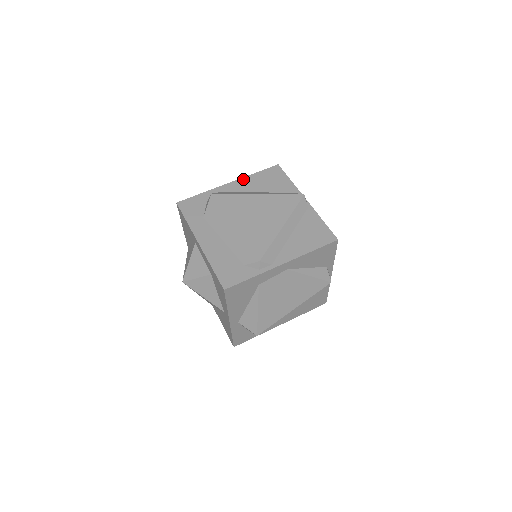
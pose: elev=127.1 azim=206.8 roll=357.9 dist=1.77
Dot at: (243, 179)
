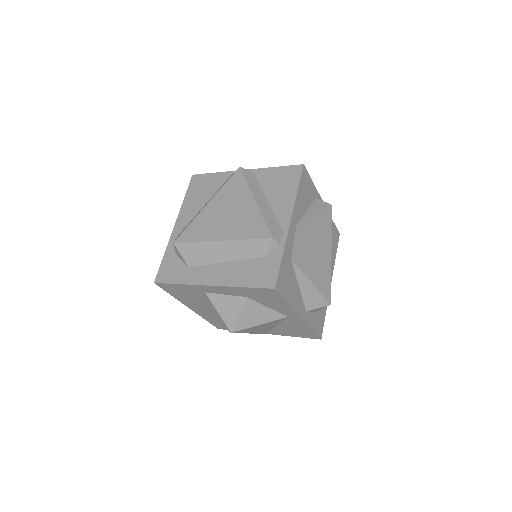
Dot at: (181, 211)
